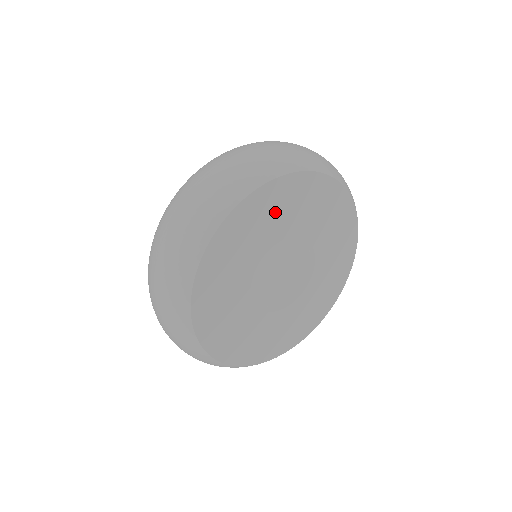
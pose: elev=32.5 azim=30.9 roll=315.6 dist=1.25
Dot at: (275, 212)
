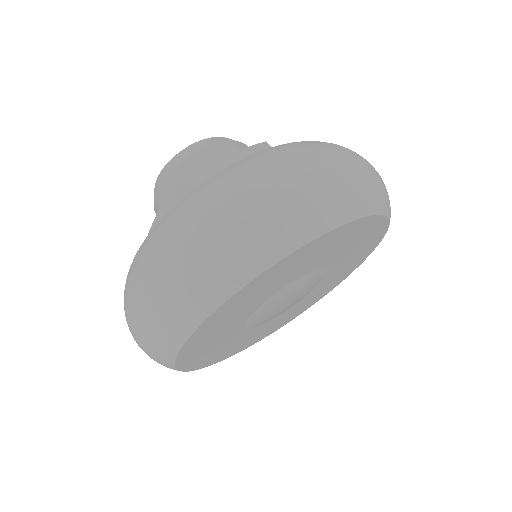
Dot at: (254, 295)
